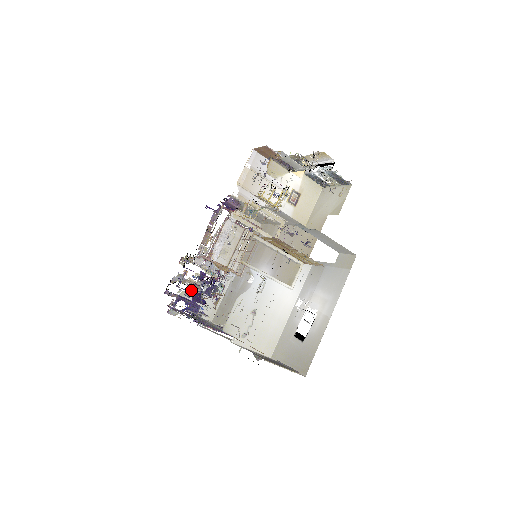
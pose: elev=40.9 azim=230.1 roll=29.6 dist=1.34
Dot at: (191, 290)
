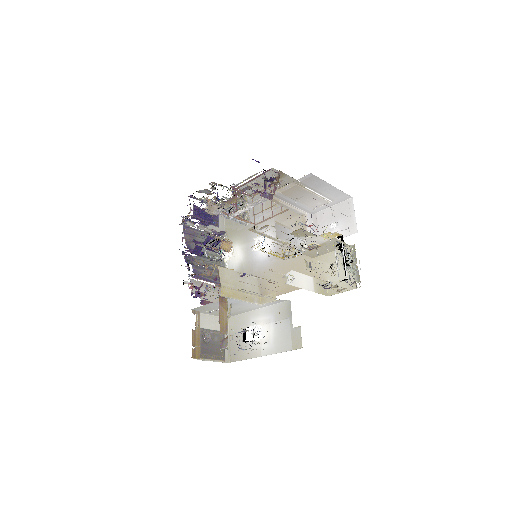
Dot at: (209, 211)
